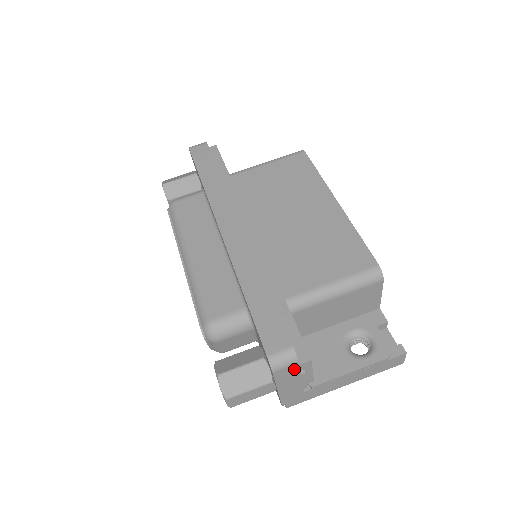
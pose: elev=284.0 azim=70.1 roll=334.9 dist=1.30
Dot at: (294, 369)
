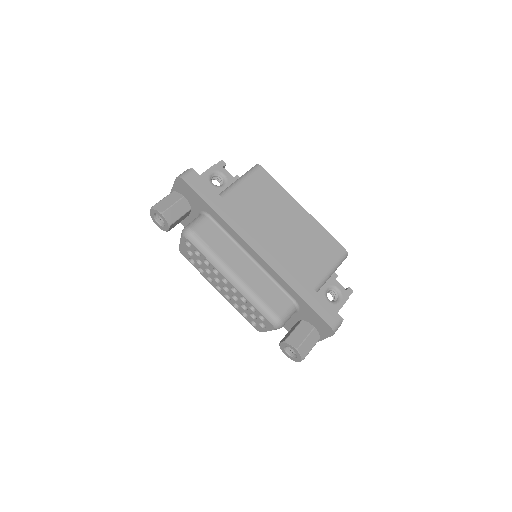
Dot at: occluded
